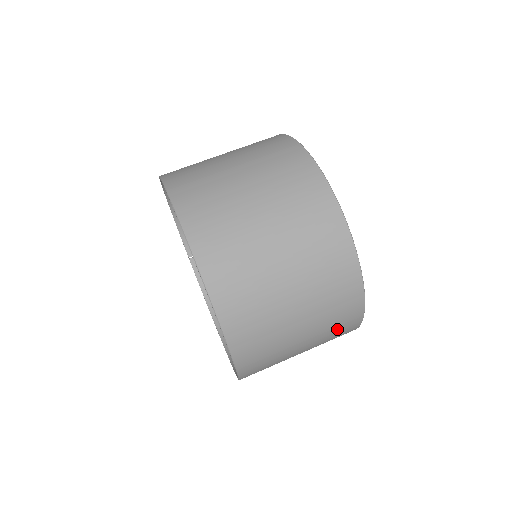
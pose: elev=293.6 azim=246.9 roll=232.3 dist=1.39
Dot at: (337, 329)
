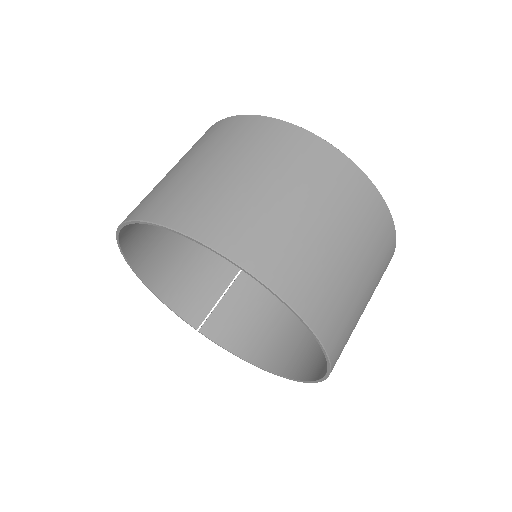
Dot at: (379, 243)
